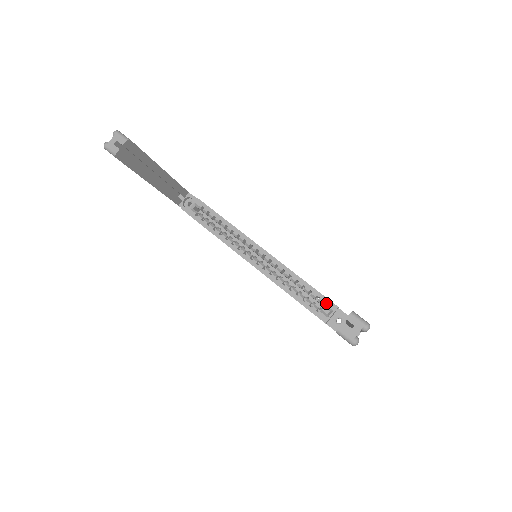
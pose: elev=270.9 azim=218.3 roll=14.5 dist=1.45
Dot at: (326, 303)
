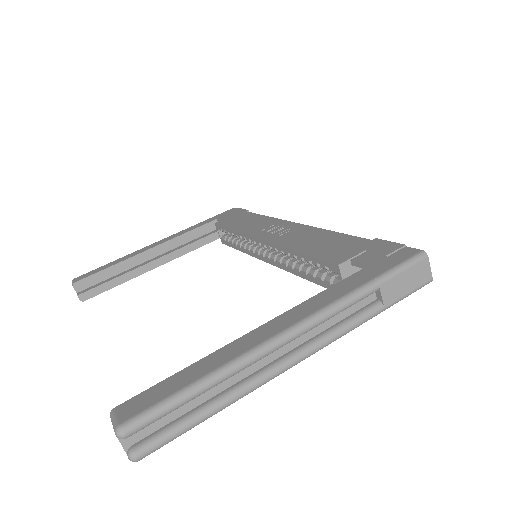
Dot at: (327, 268)
